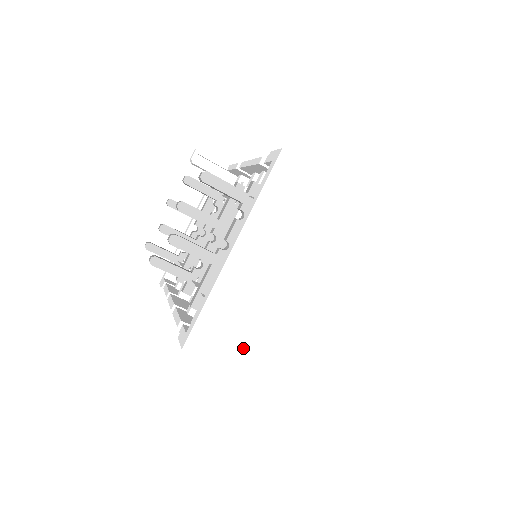
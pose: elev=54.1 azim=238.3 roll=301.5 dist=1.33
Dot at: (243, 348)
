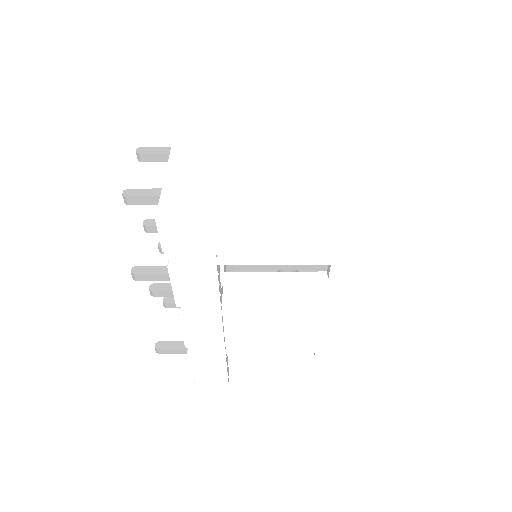
Dot at: (230, 199)
